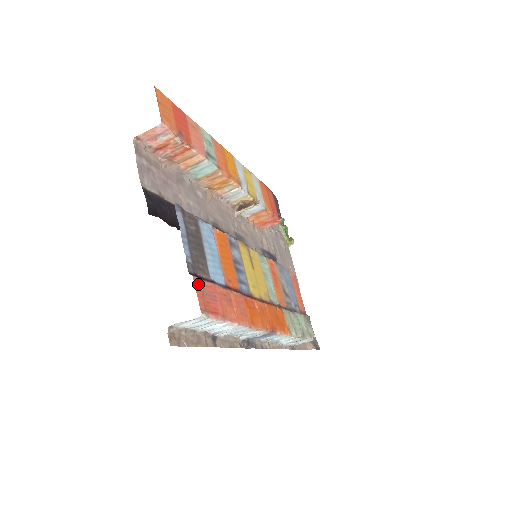
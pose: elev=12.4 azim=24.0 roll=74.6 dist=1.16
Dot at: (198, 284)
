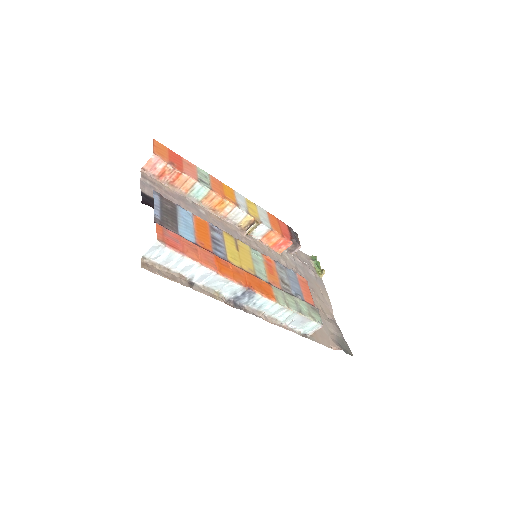
Dot at: (160, 228)
